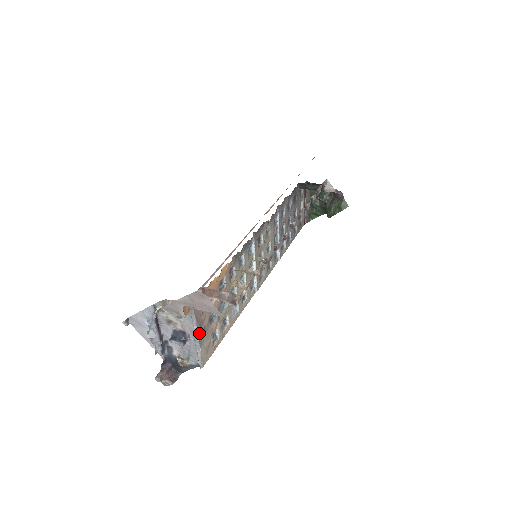
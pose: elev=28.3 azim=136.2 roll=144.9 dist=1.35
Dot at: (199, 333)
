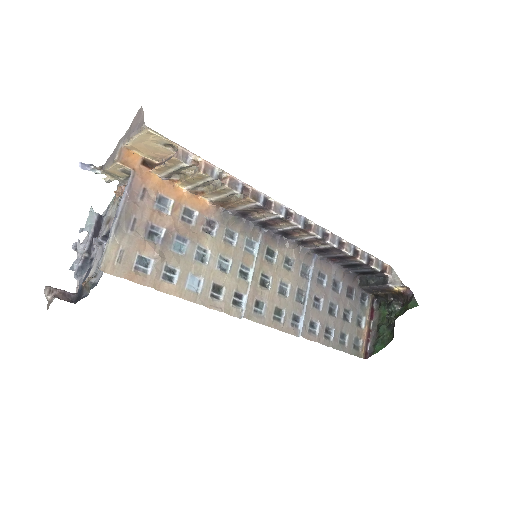
Dot at: (123, 212)
